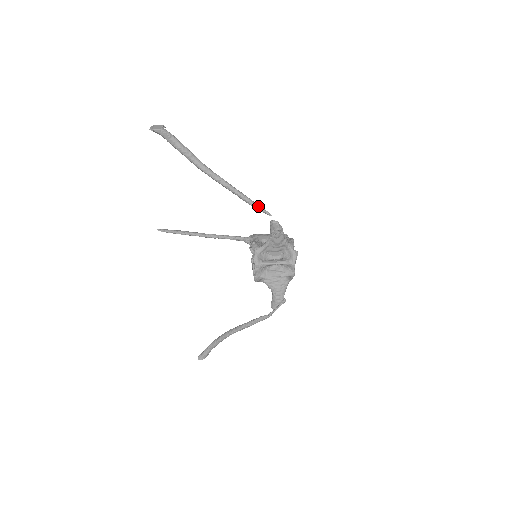
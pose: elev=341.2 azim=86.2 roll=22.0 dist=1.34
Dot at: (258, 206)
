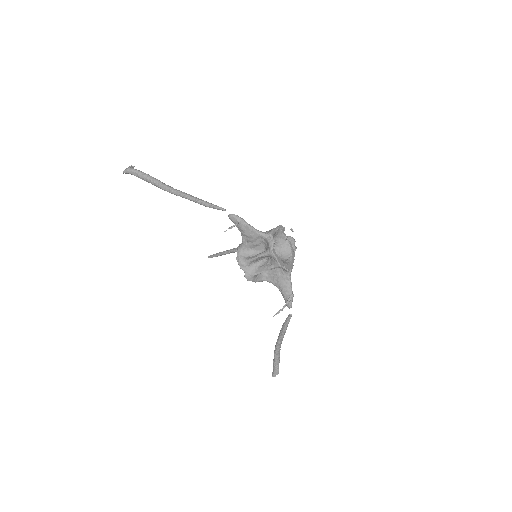
Dot at: (211, 205)
